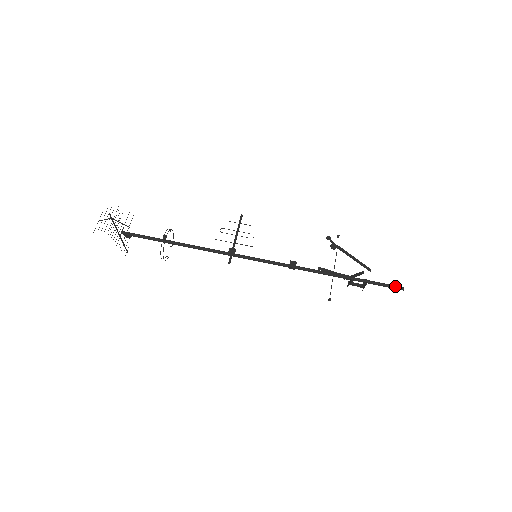
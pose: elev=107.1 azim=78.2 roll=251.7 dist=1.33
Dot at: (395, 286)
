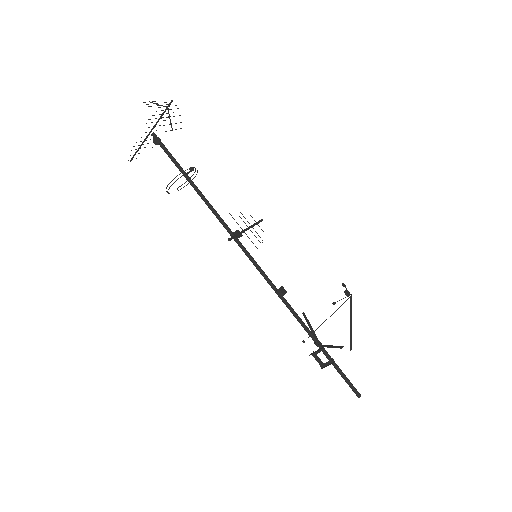
Dot at: occluded
